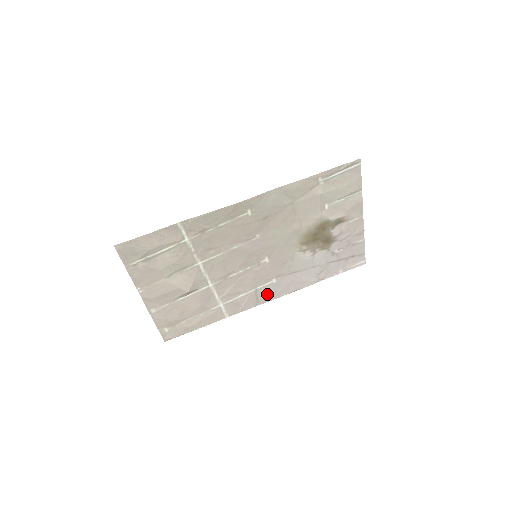
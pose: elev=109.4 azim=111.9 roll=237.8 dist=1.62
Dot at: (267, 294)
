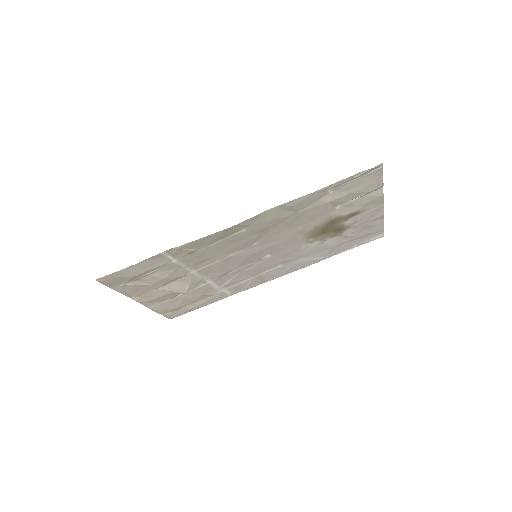
Dot at: (272, 275)
